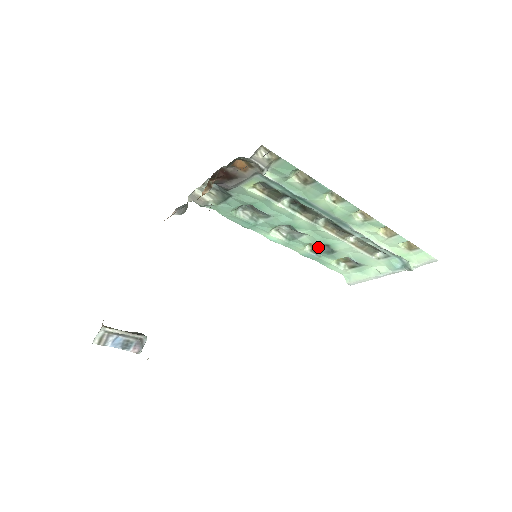
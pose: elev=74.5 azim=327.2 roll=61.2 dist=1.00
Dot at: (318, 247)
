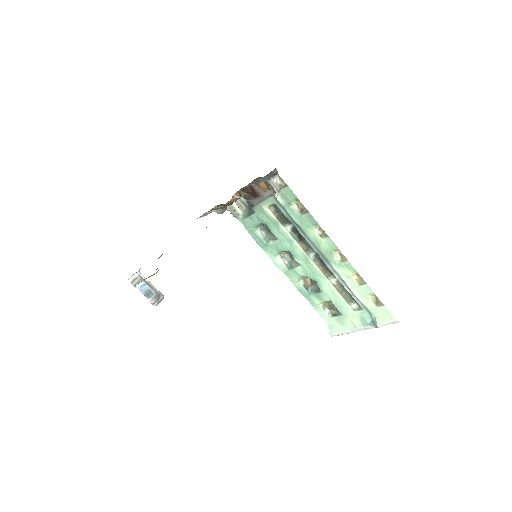
Dot at: (310, 285)
